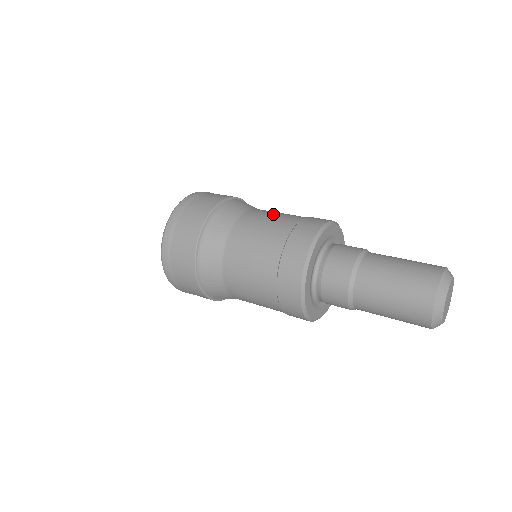
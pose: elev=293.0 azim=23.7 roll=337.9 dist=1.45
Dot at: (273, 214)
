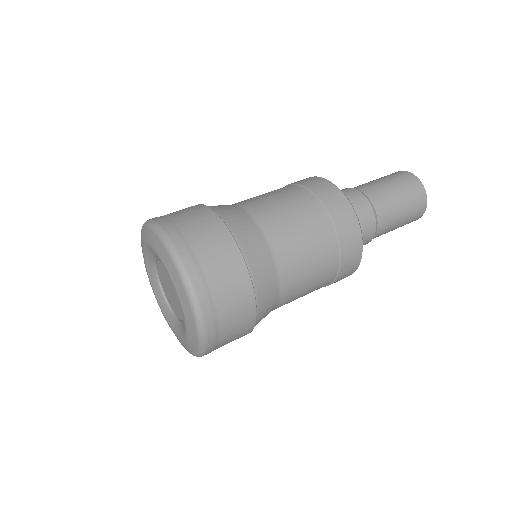
Dot at: occluded
